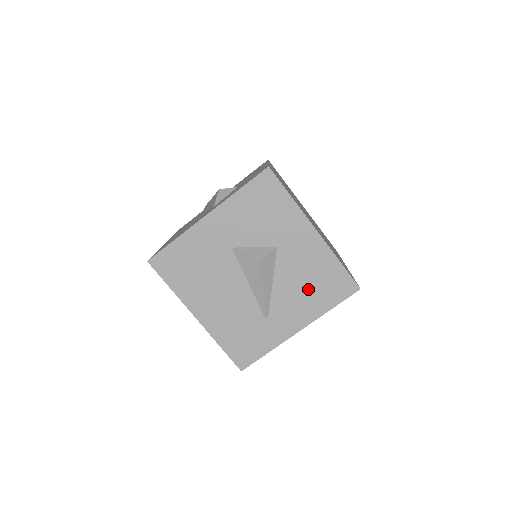
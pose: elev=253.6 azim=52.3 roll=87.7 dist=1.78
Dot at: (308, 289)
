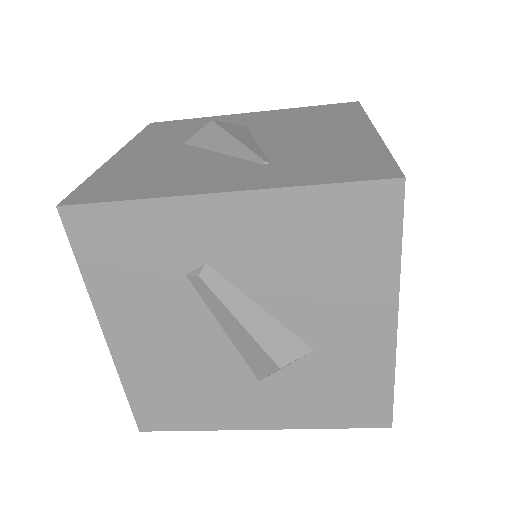
Dot at: occluded
